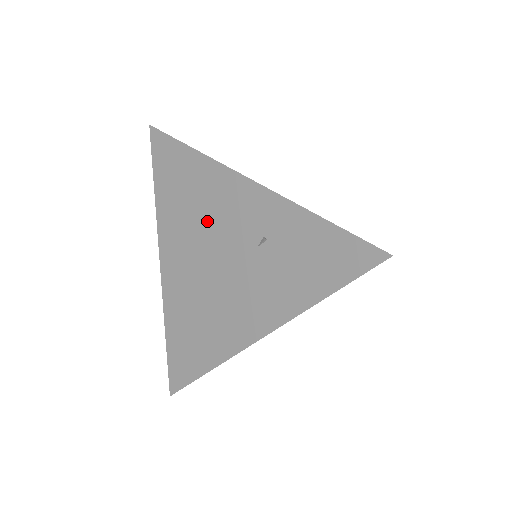
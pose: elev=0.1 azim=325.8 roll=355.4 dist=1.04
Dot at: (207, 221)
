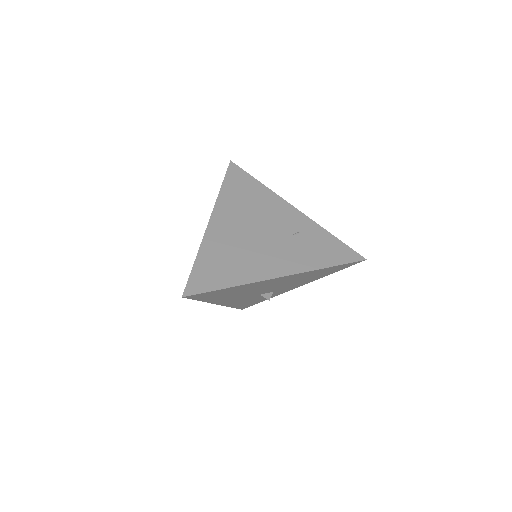
Dot at: (259, 214)
